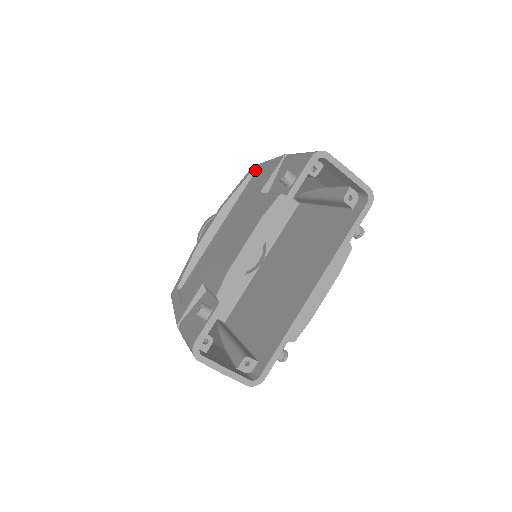
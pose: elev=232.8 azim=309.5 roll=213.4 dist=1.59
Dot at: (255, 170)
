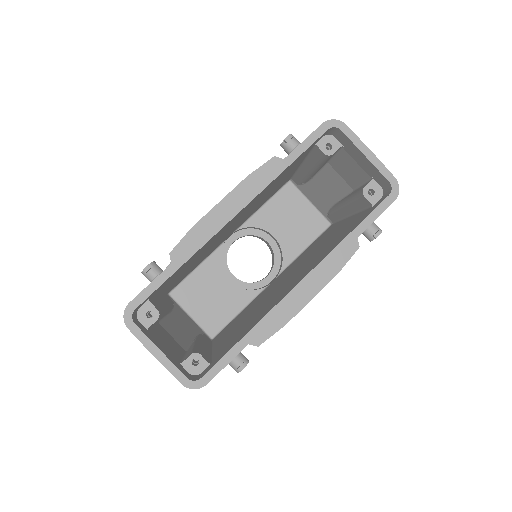
Dot at: occluded
